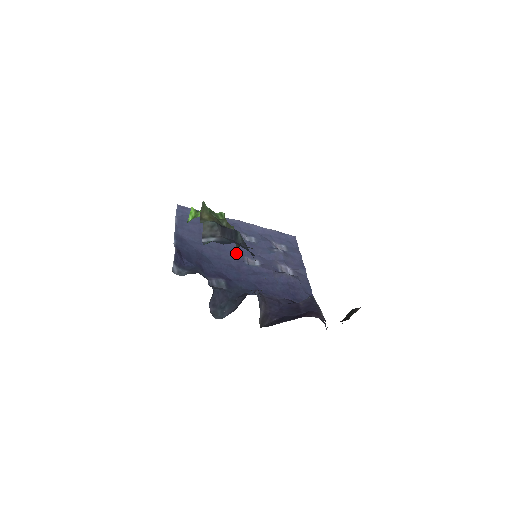
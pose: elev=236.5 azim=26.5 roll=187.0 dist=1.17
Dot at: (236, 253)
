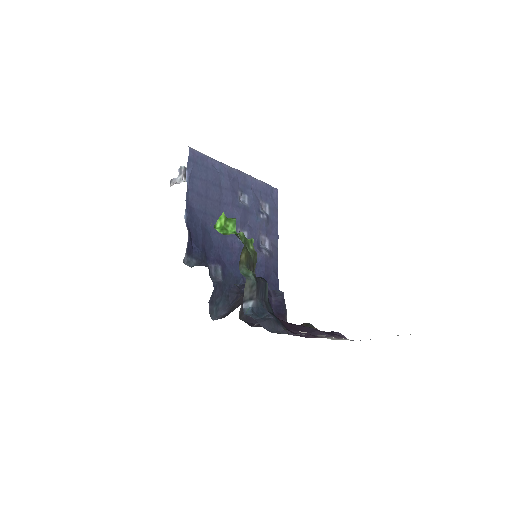
Dot at: occluded
